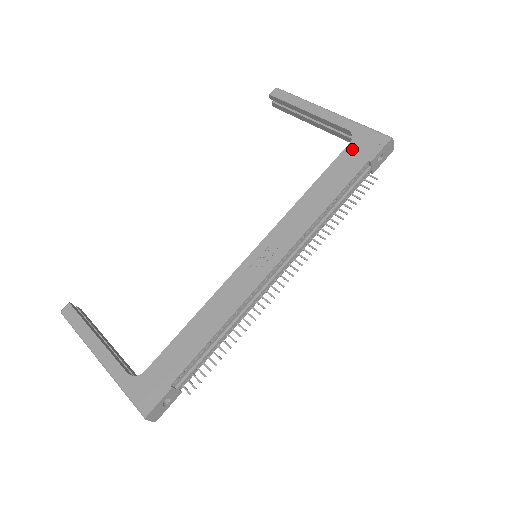
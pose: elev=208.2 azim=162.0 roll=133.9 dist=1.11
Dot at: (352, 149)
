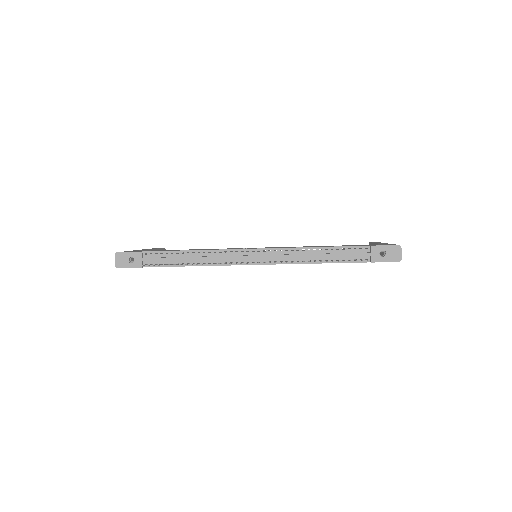
Dot at: occluded
